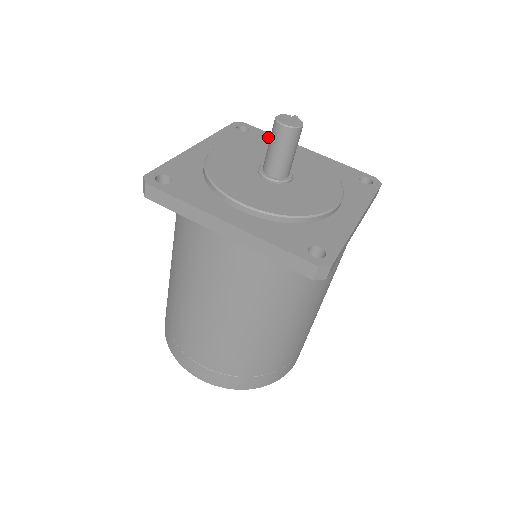
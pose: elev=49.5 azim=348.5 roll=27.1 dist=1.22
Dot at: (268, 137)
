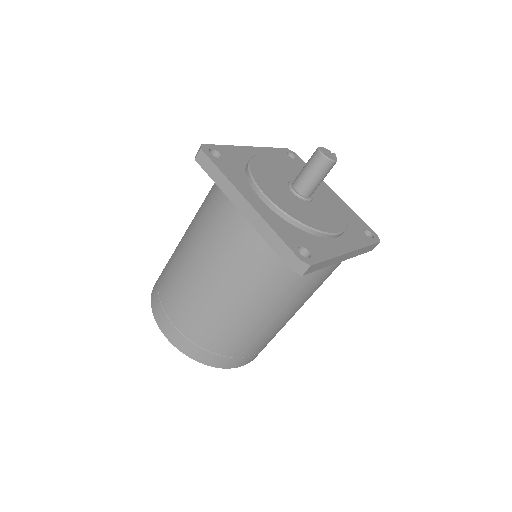
Dot at: occluded
